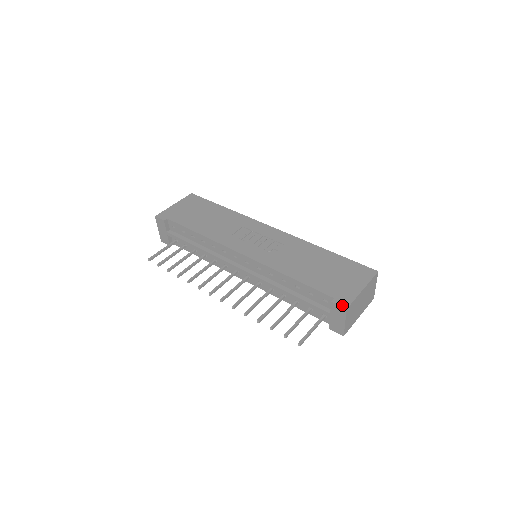
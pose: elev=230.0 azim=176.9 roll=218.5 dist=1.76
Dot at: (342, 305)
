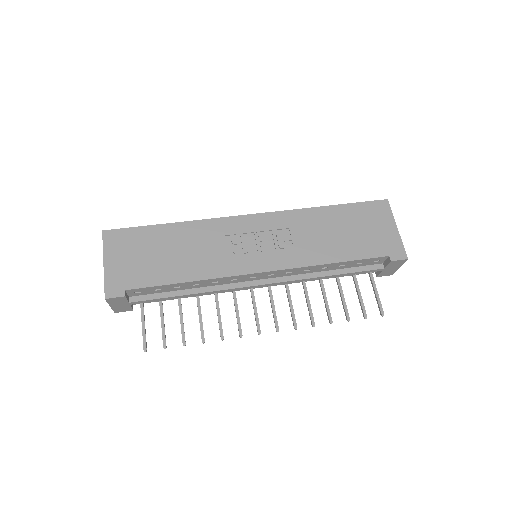
Dot at: (402, 258)
